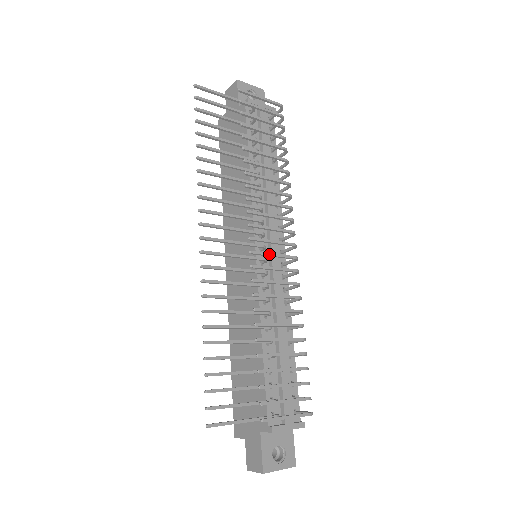
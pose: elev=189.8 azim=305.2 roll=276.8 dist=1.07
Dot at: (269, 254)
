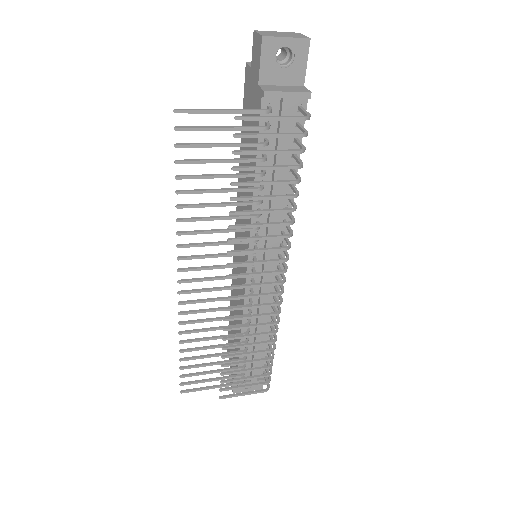
Dot at: (247, 297)
